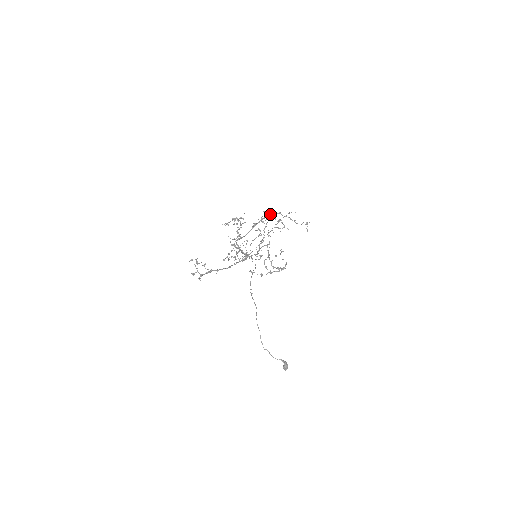
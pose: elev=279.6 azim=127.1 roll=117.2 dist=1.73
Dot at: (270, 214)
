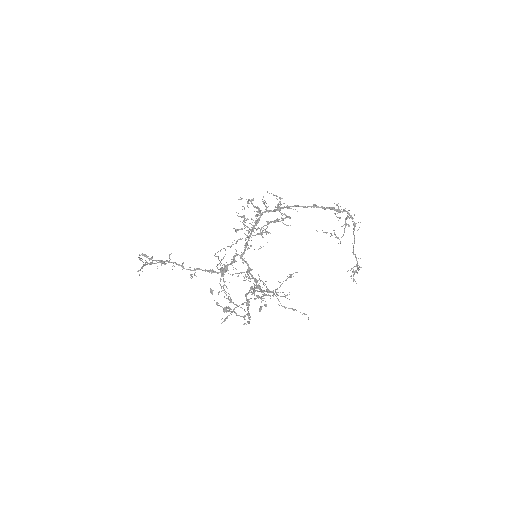
Dot at: (283, 296)
